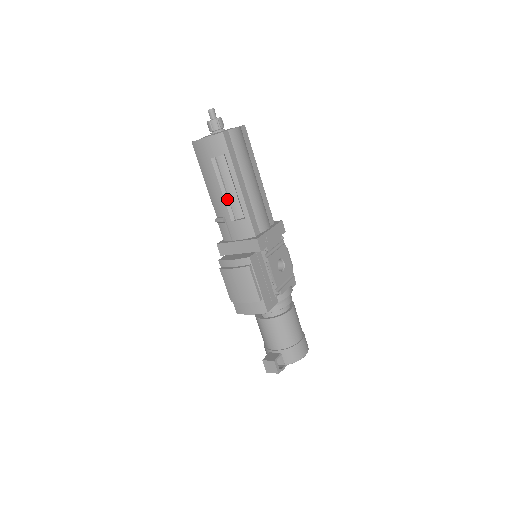
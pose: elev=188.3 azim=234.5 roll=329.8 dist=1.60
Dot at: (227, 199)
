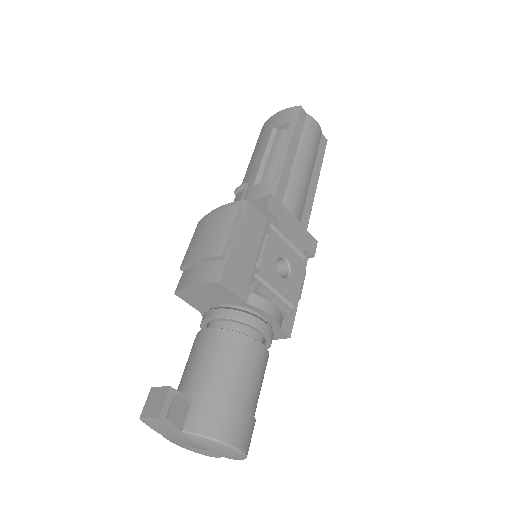
Dot at: (264, 165)
